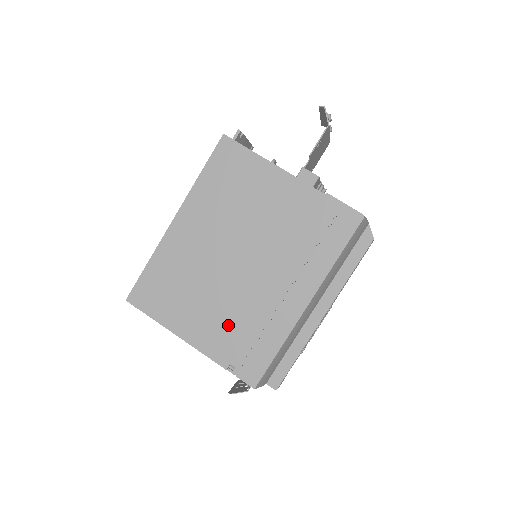
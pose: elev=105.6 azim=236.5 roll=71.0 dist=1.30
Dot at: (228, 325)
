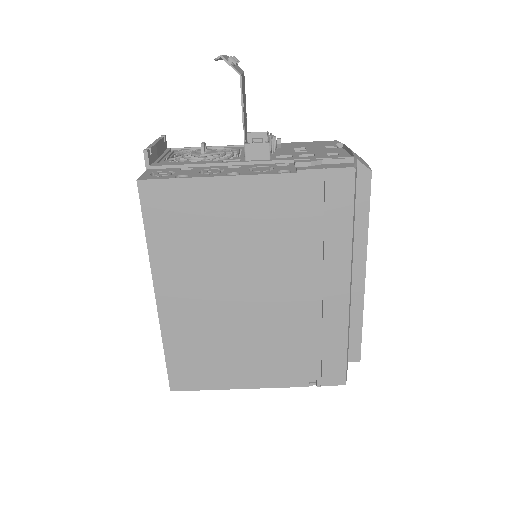
Dot at: (284, 353)
